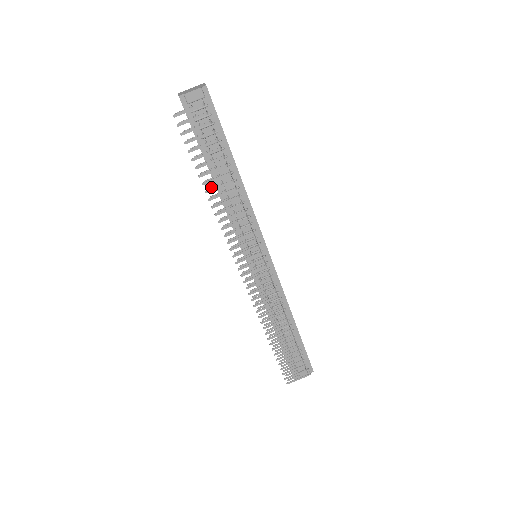
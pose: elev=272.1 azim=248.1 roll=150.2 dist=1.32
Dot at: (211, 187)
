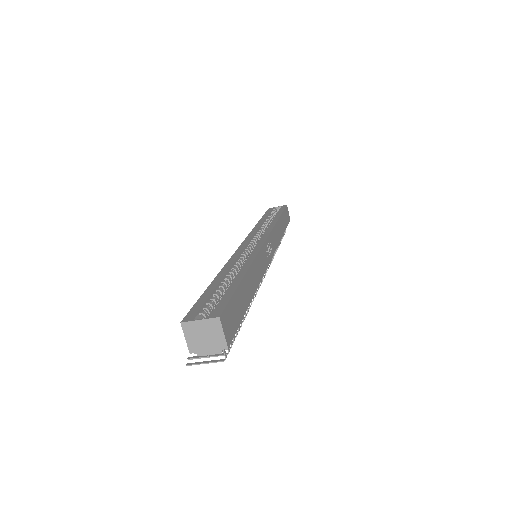
Dot at: occluded
